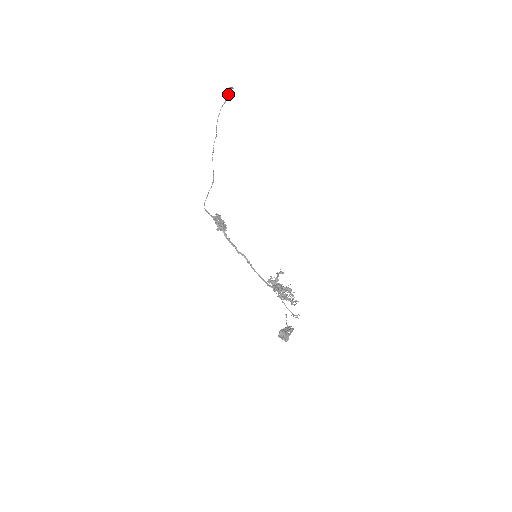
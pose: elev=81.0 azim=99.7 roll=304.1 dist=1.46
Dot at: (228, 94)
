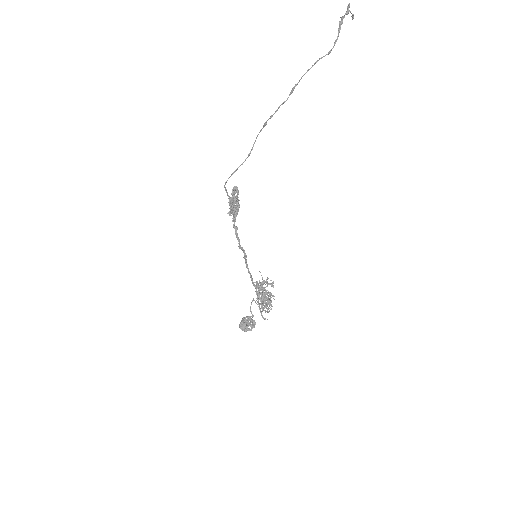
Dot at: (340, 22)
